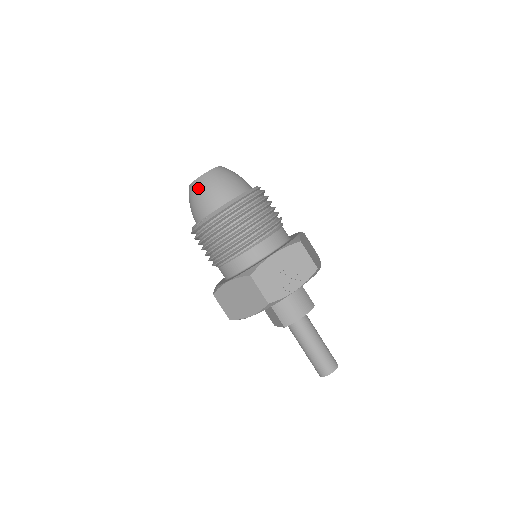
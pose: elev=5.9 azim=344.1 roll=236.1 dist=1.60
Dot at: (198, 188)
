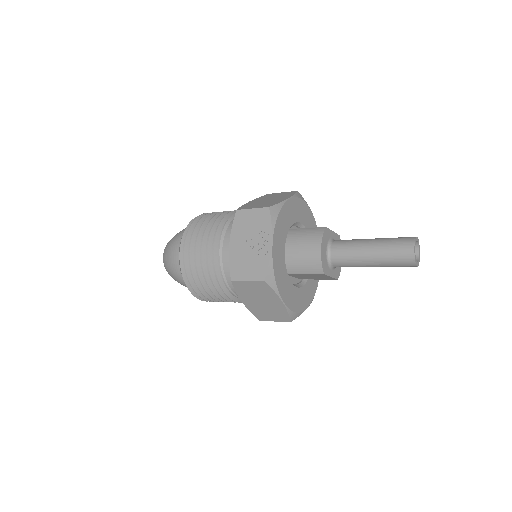
Dot at: (169, 273)
